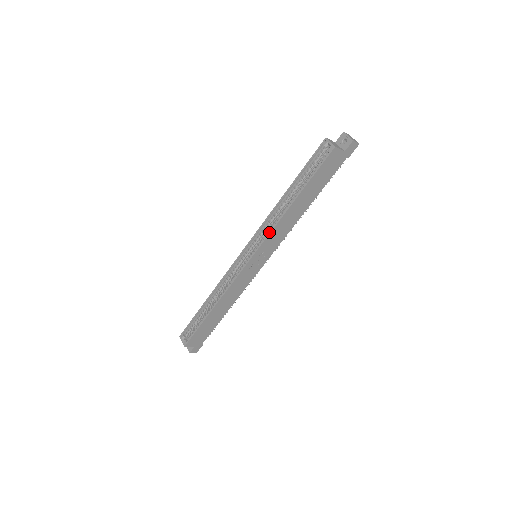
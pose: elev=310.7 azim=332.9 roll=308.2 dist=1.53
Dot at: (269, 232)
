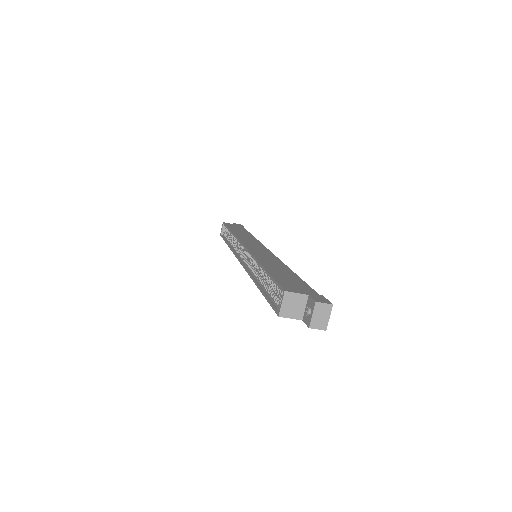
Dot at: (246, 270)
